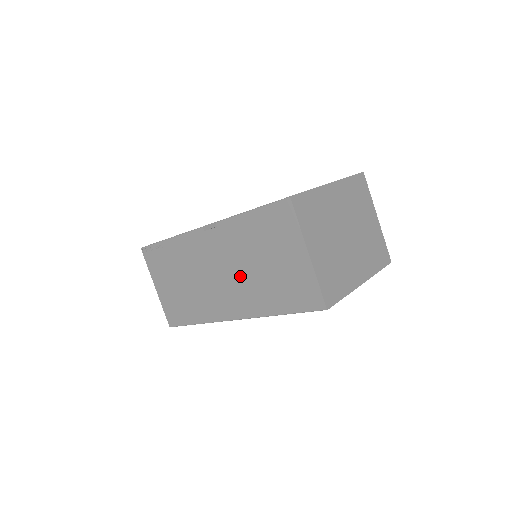
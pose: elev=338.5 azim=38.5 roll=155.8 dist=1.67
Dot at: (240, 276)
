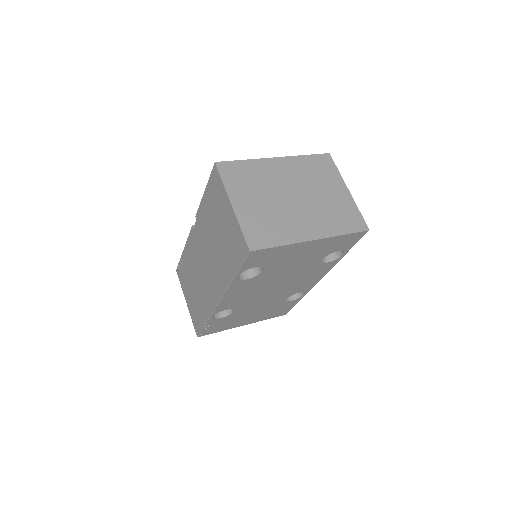
Dot at: (212, 256)
